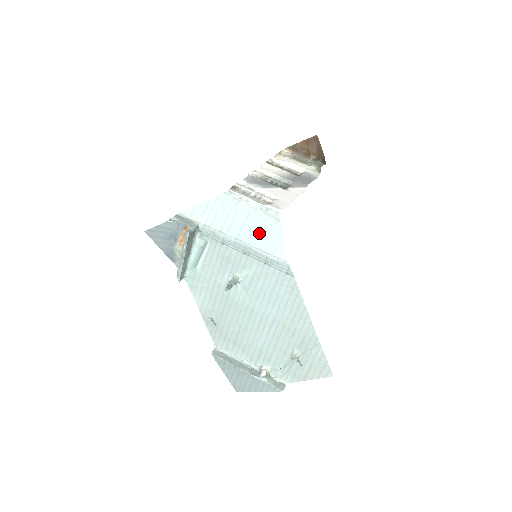
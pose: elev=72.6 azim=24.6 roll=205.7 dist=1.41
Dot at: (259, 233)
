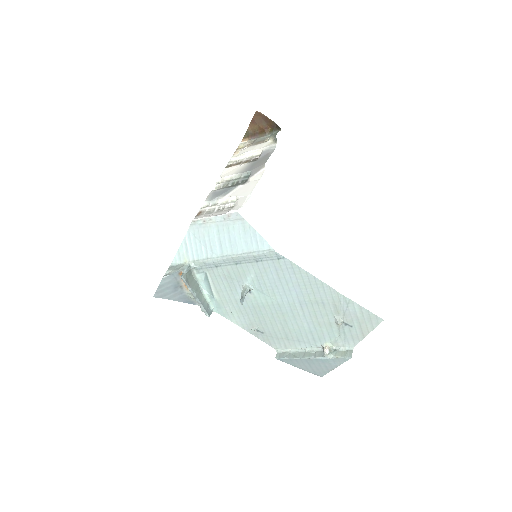
Dot at: (235, 240)
